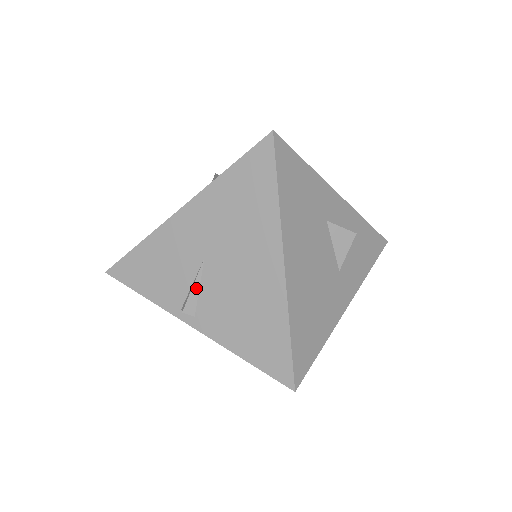
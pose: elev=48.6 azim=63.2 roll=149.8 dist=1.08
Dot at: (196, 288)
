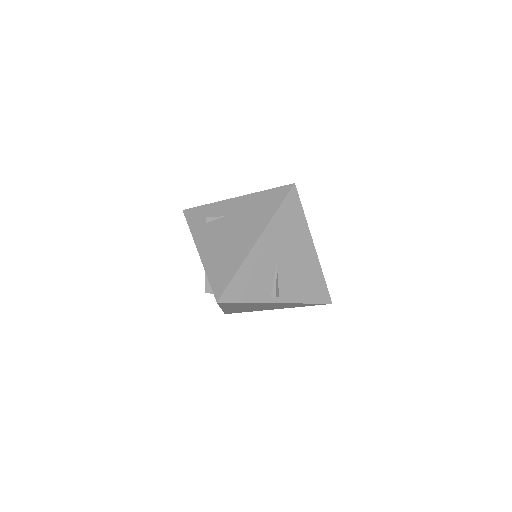
Dot at: (277, 280)
